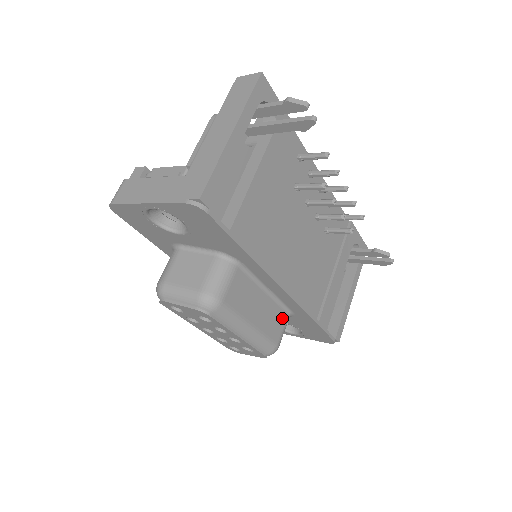
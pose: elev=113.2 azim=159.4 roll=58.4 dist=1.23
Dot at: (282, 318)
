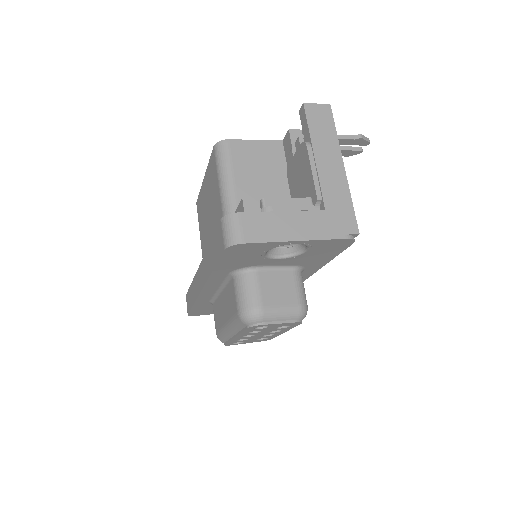
Dot at: occluded
